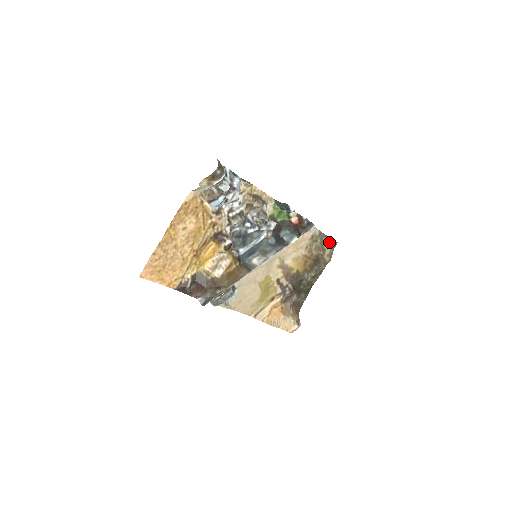
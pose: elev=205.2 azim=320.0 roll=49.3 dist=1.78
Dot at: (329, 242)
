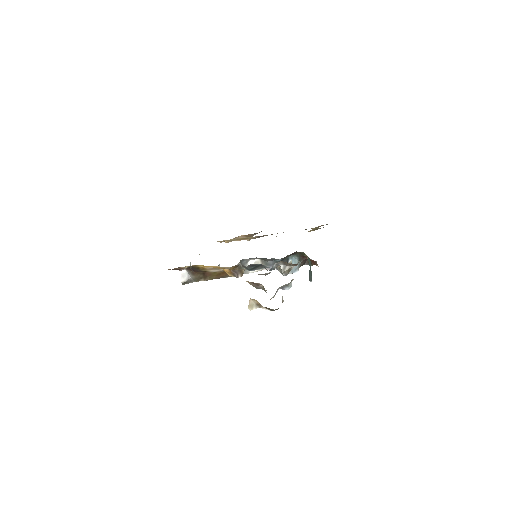
Dot at: occluded
